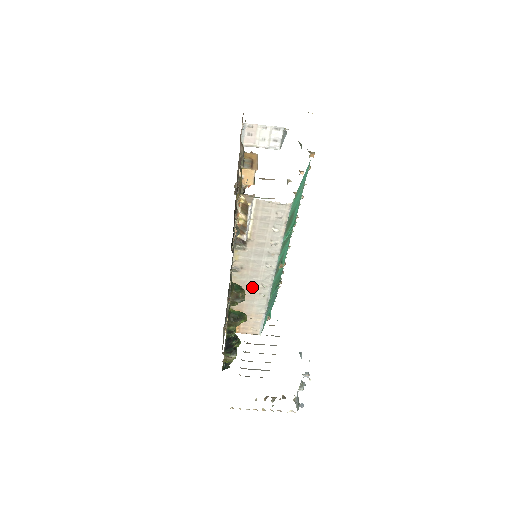
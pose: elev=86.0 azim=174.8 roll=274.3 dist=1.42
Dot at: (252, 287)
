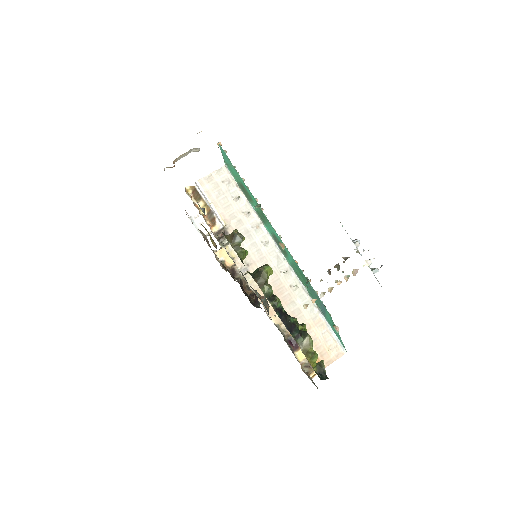
Dot at: (277, 283)
